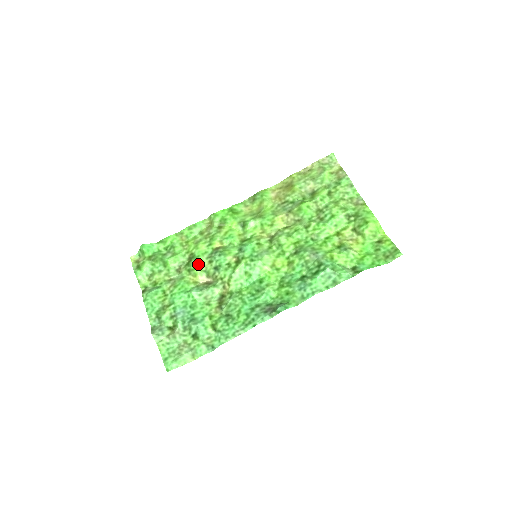
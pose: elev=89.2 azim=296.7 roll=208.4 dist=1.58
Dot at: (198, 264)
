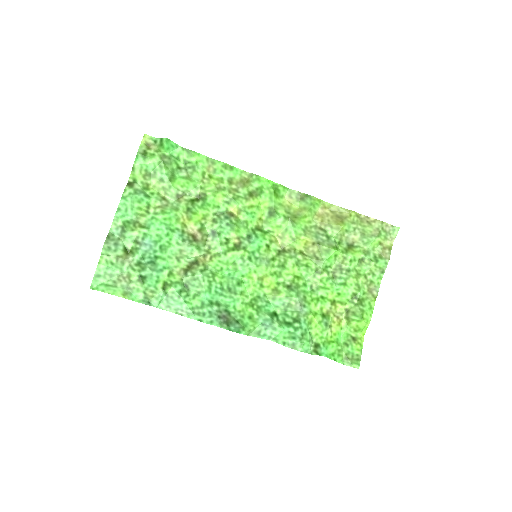
Dot at: (202, 213)
